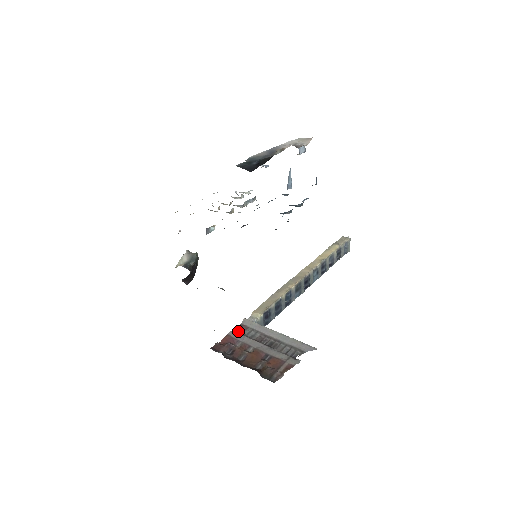
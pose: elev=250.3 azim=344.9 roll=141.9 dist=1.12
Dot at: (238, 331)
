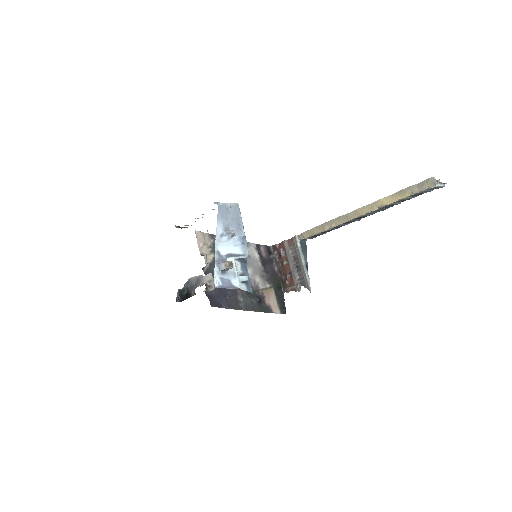
Dot at: (289, 243)
